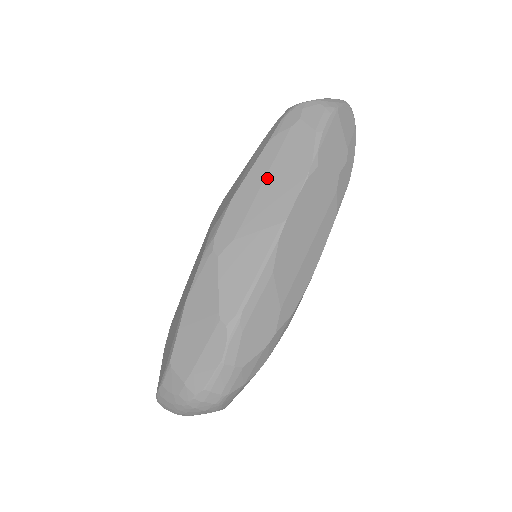
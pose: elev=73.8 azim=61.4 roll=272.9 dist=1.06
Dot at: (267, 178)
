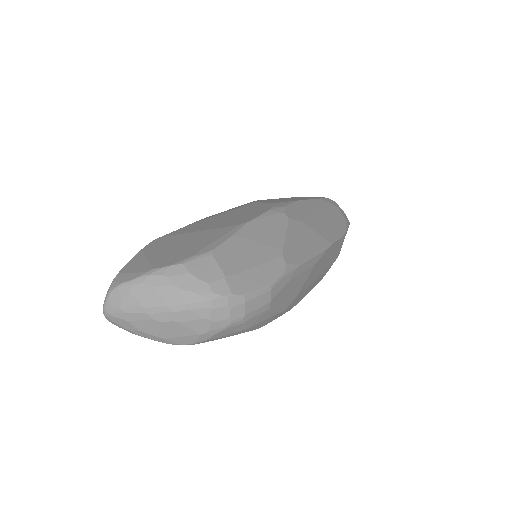
Dot at: (321, 213)
